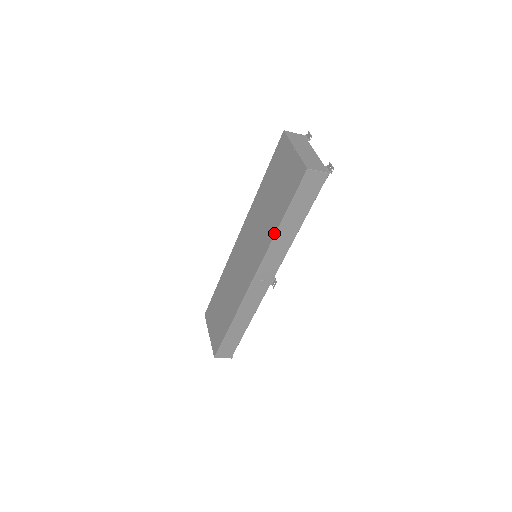
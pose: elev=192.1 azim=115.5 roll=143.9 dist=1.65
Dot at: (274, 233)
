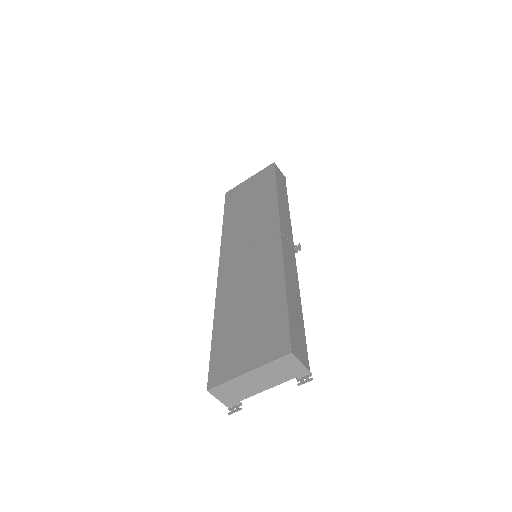
Dot at: (275, 196)
